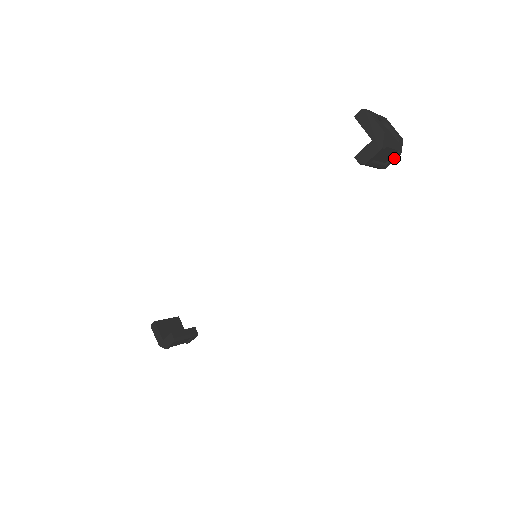
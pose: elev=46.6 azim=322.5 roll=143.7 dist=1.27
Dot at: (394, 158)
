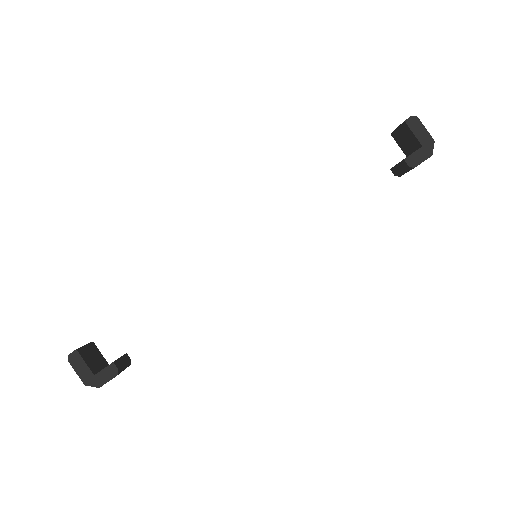
Dot at: occluded
